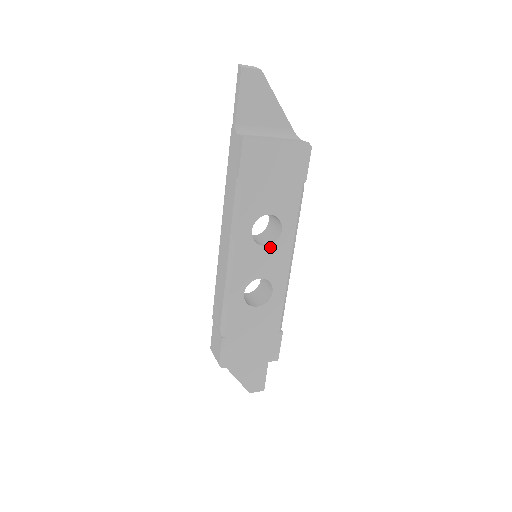
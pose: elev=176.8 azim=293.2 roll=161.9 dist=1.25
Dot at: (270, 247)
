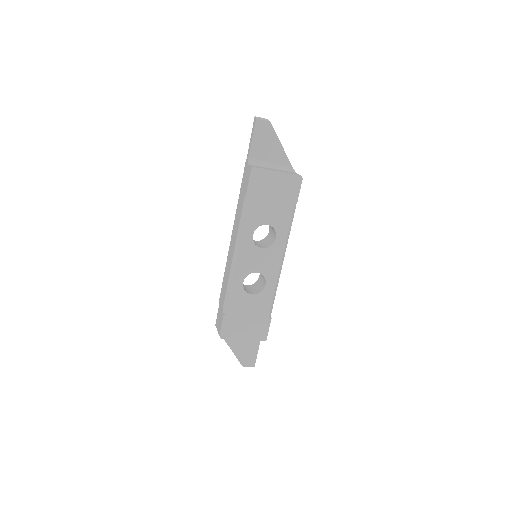
Dot at: (266, 249)
